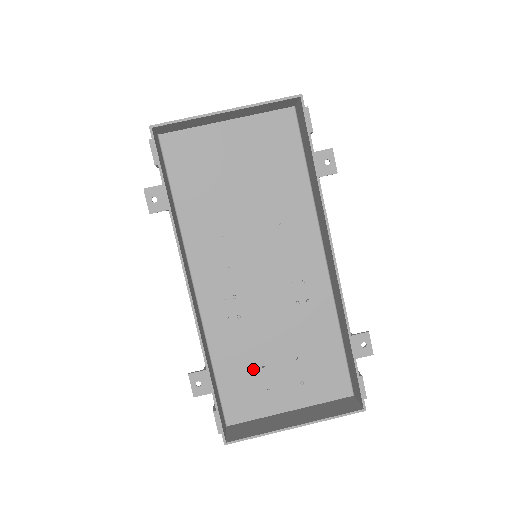
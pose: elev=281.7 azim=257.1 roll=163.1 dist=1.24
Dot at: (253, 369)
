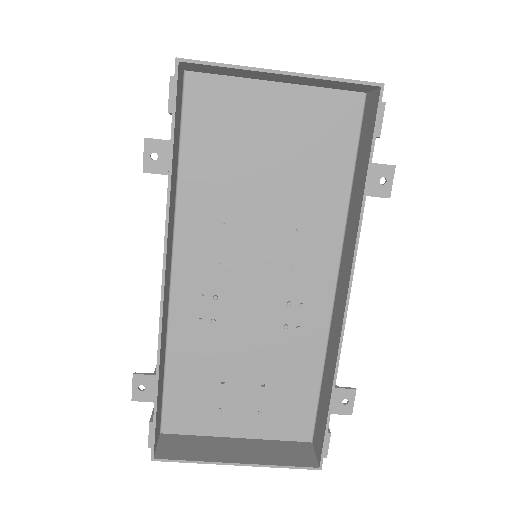
Dot at: (210, 382)
